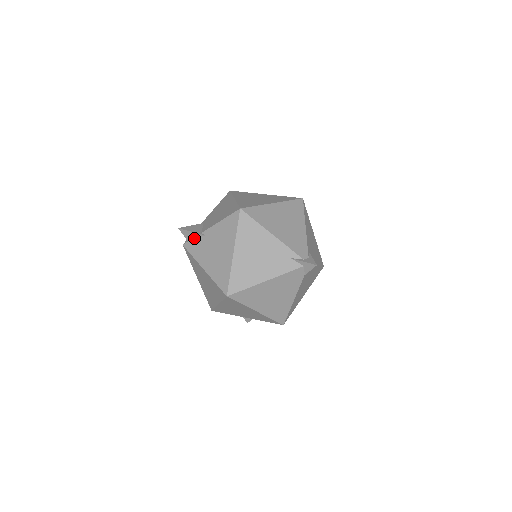
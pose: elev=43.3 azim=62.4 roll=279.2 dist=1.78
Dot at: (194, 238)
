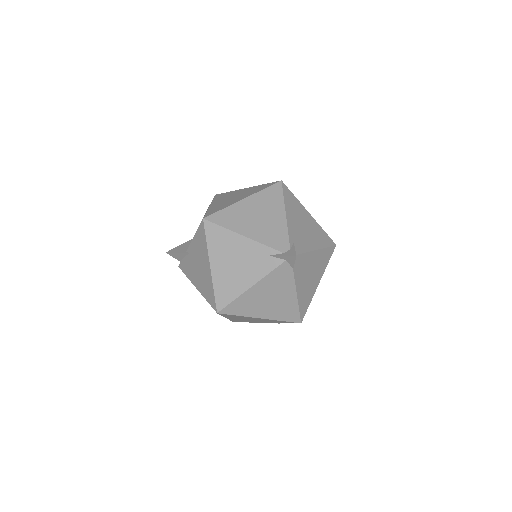
Dot at: (183, 258)
